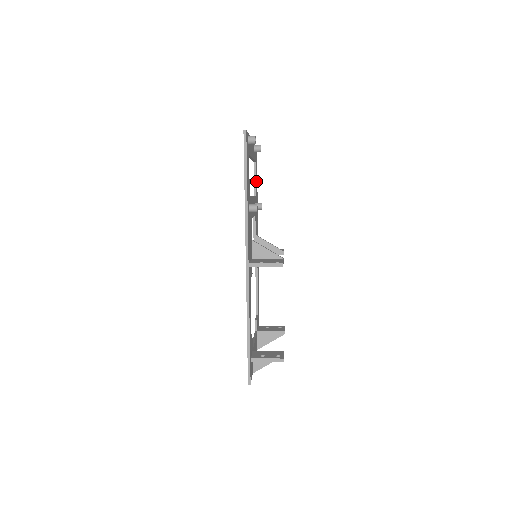
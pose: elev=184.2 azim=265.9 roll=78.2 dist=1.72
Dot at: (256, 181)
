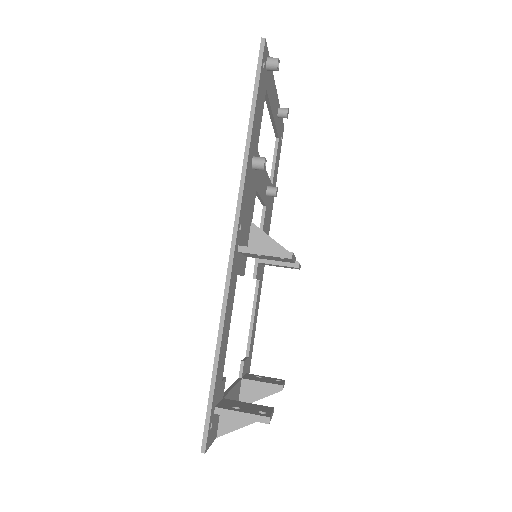
Dot at: (276, 166)
